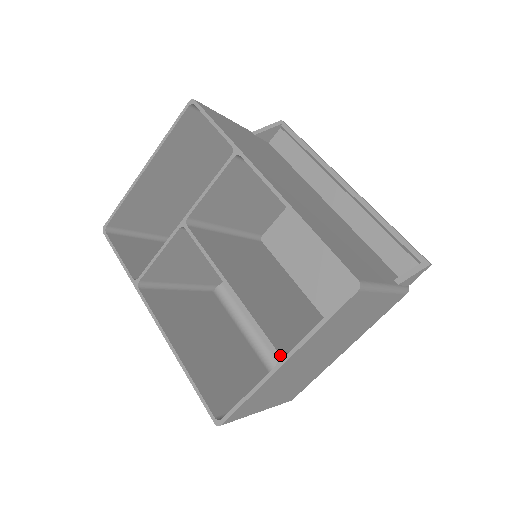
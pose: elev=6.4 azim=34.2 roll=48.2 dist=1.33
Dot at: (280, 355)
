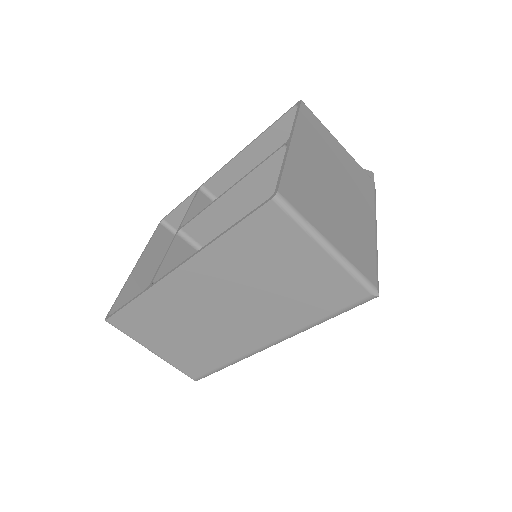
Dot at: occluded
